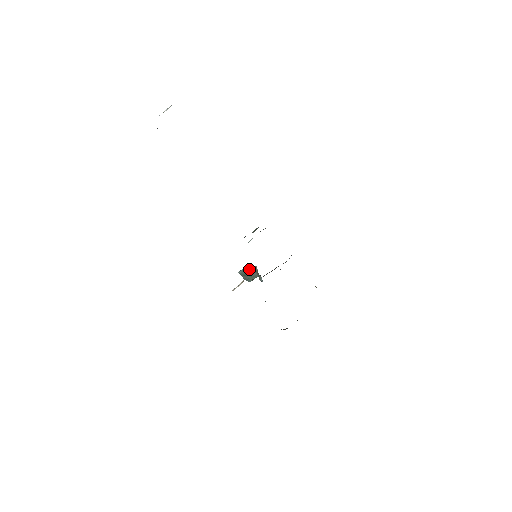
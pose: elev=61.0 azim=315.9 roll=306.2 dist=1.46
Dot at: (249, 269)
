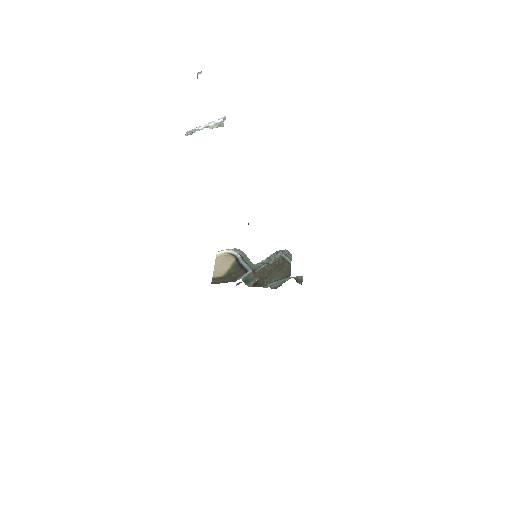
Dot at: (251, 275)
